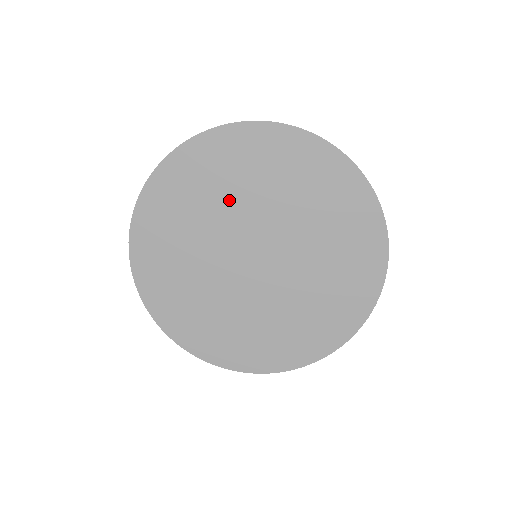
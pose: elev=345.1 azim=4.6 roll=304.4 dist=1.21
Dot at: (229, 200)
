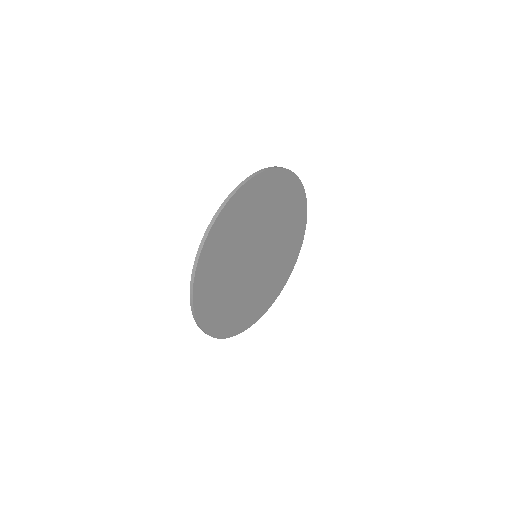
Dot at: (237, 246)
